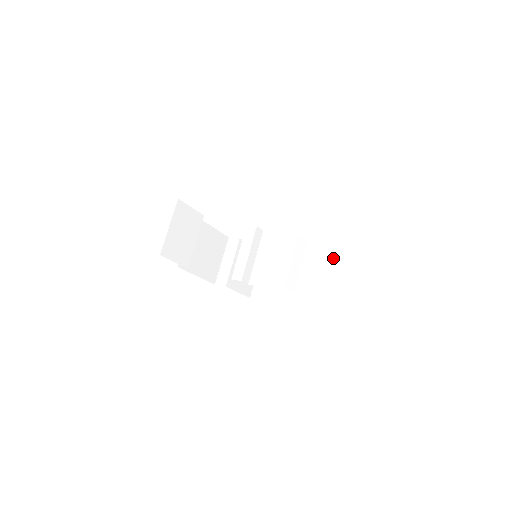
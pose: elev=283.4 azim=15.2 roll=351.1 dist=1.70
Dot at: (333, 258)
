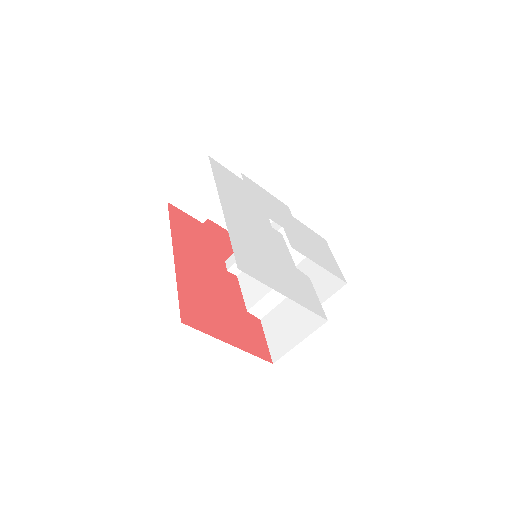
Dot at: (307, 319)
